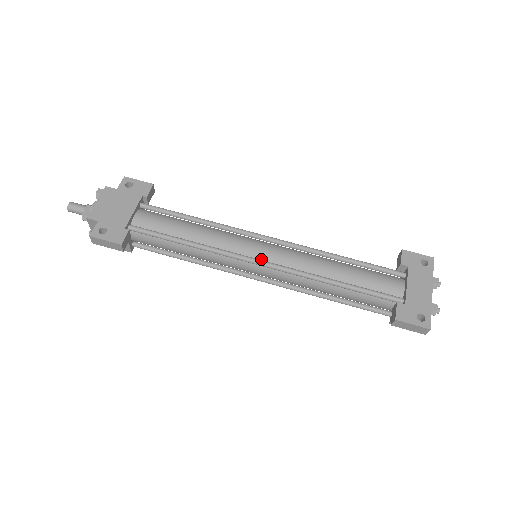
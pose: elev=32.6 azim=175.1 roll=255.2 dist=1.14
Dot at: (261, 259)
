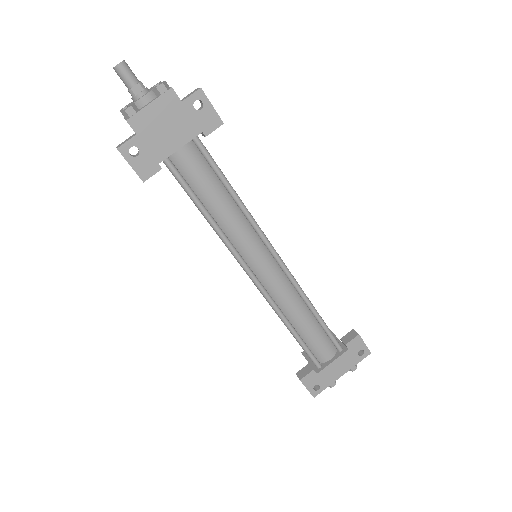
Dot at: (255, 272)
